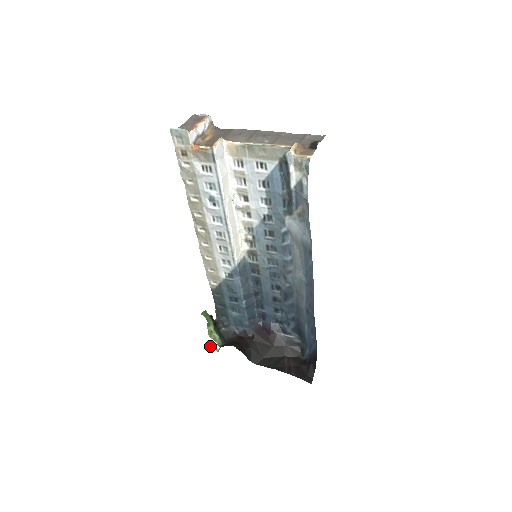
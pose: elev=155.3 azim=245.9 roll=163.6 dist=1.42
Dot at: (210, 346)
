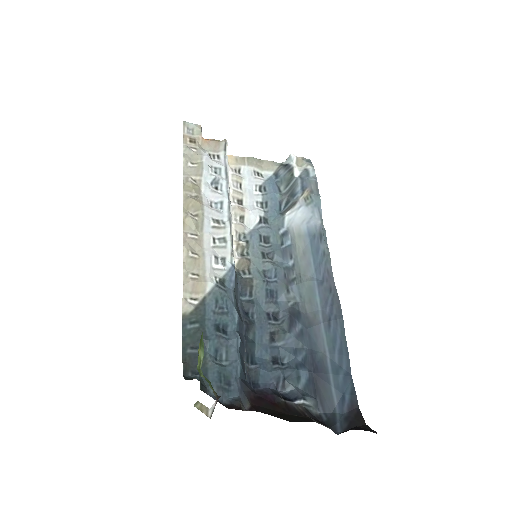
Dot at: occluded
